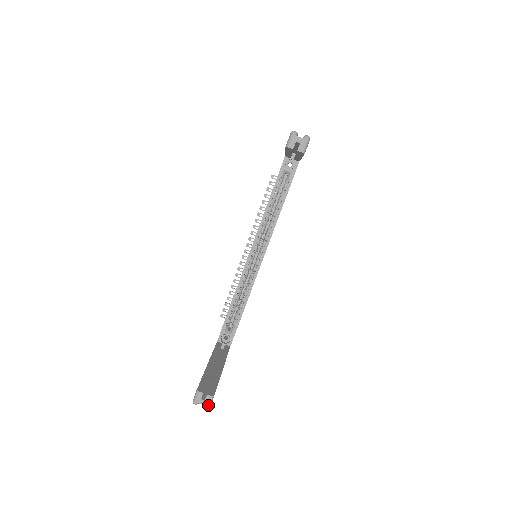
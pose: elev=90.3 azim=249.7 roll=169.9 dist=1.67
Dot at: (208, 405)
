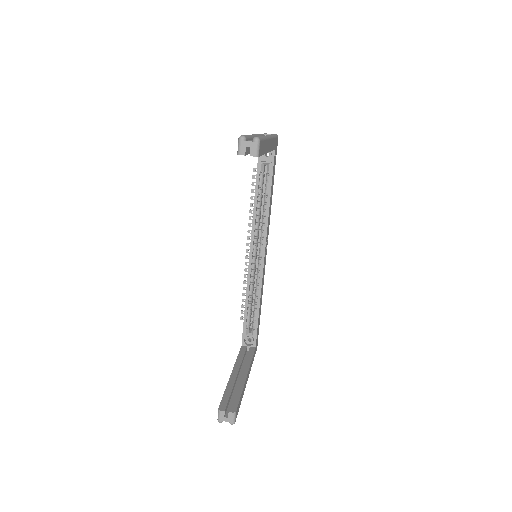
Dot at: (232, 421)
